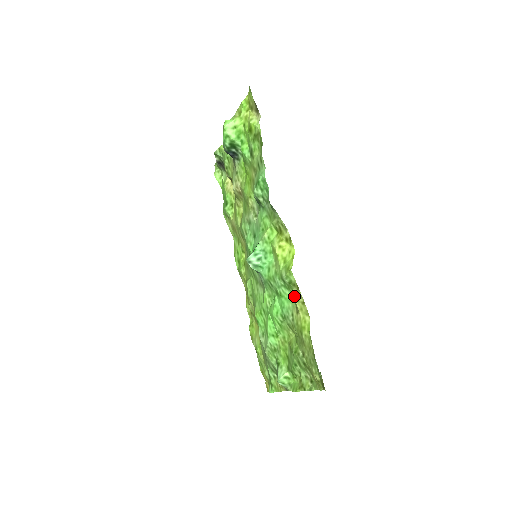
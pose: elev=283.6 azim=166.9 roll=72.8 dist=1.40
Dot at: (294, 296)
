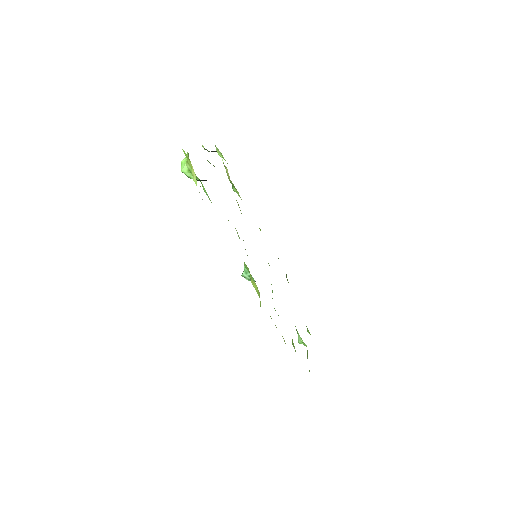
Dot at: occluded
